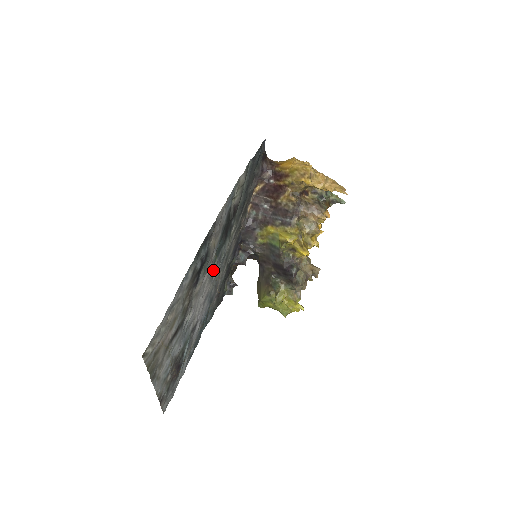
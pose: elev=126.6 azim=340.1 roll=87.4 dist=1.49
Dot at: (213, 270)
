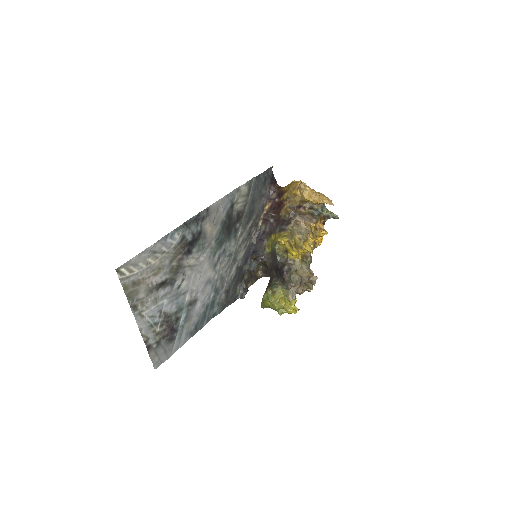
Dot at: (215, 259)
